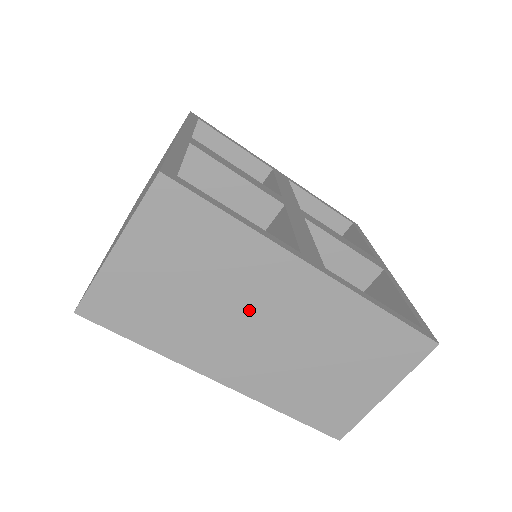
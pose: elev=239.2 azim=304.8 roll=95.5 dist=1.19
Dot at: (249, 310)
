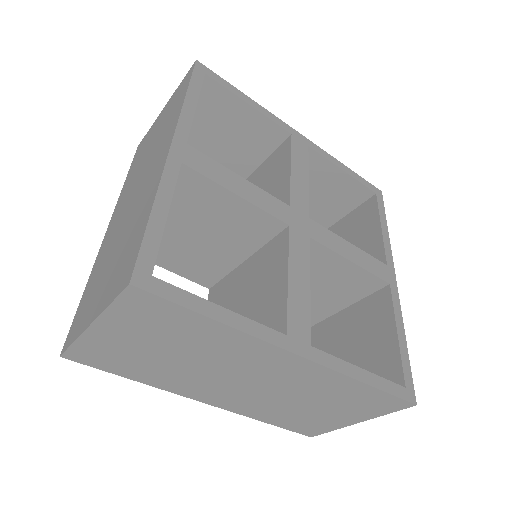
Dot at: (230, 371)
